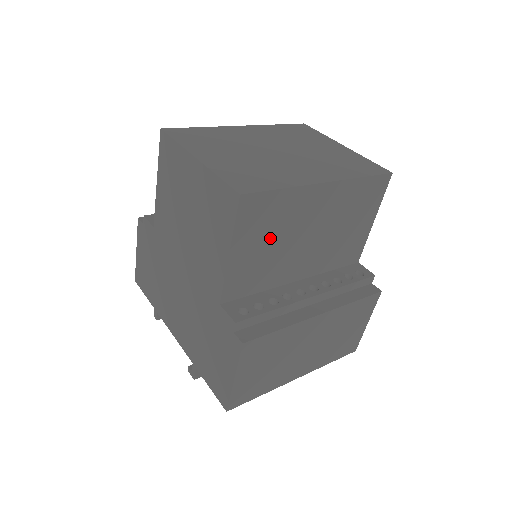
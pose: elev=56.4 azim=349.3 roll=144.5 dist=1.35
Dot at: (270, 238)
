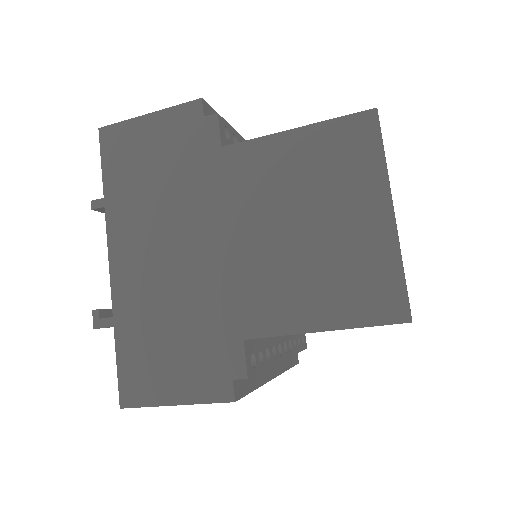
Dot at: occluded
